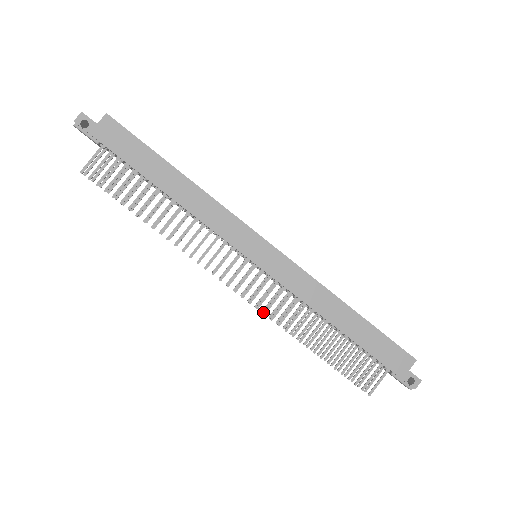
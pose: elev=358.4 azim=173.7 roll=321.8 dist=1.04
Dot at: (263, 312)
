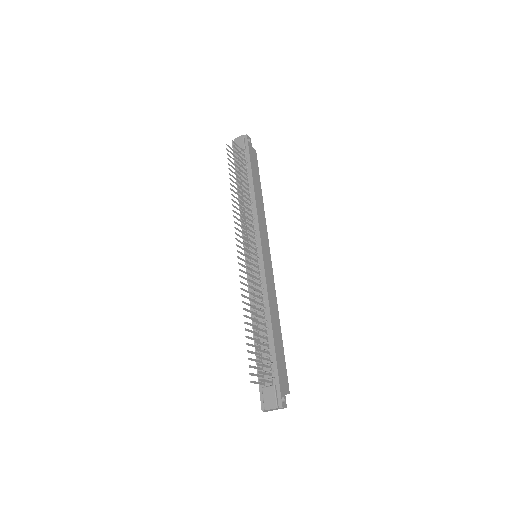
Dot at: (247, 272)
